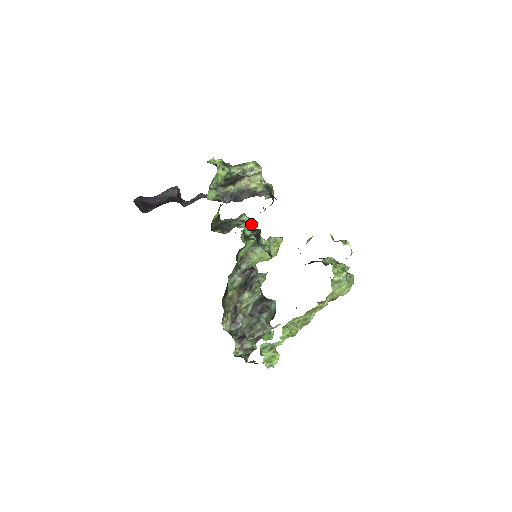
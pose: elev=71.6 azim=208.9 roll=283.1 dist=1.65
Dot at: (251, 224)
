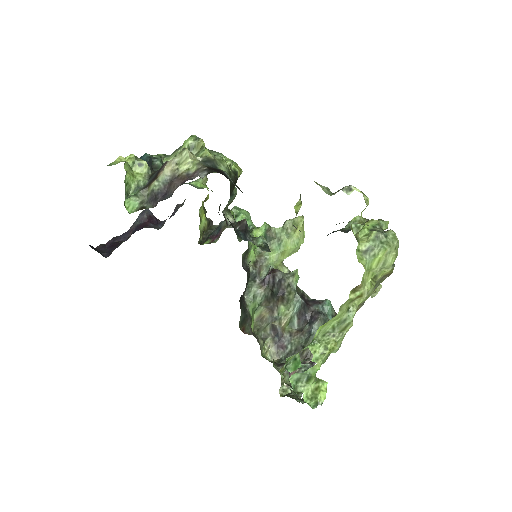
Dot at: (231, 218)
